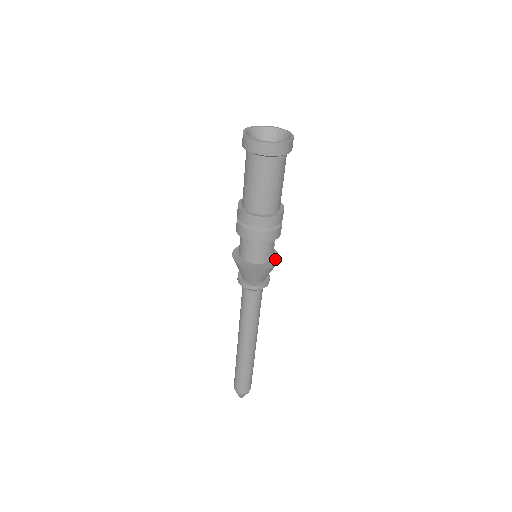
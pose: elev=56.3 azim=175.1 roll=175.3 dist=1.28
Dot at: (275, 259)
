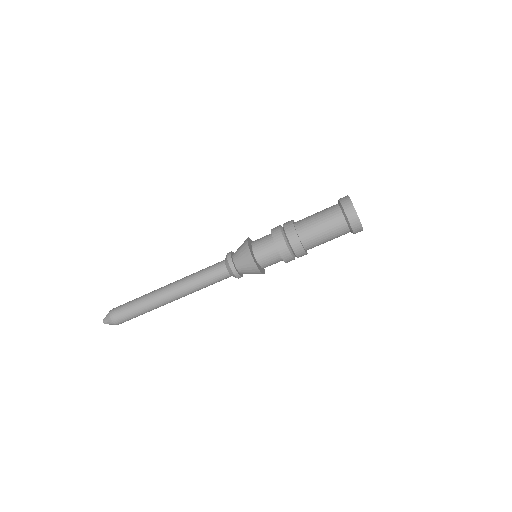
Dot at: occluded
